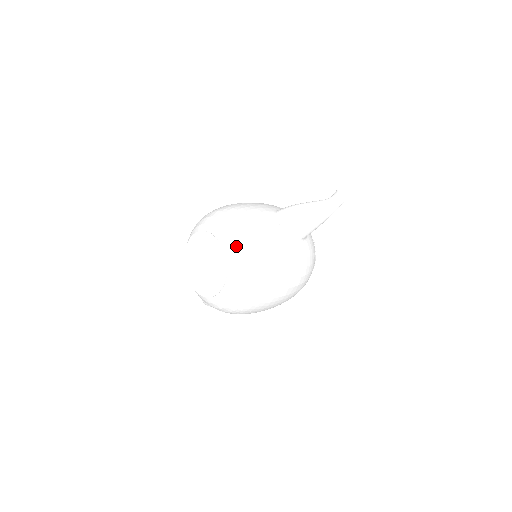
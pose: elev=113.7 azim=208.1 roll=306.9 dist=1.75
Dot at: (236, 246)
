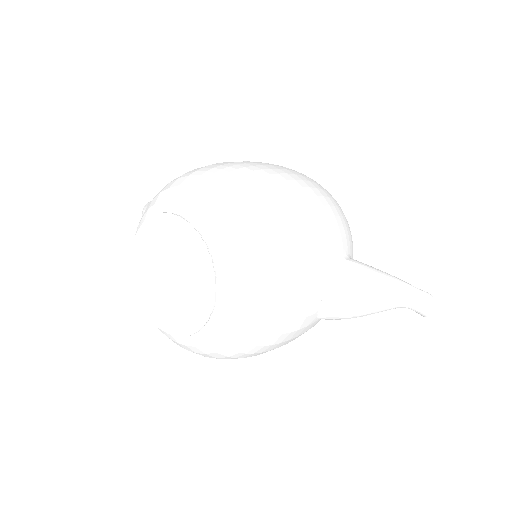
Dot at: (234, 323)
